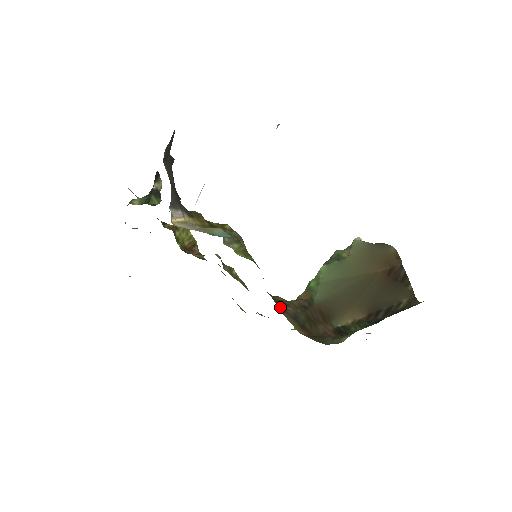
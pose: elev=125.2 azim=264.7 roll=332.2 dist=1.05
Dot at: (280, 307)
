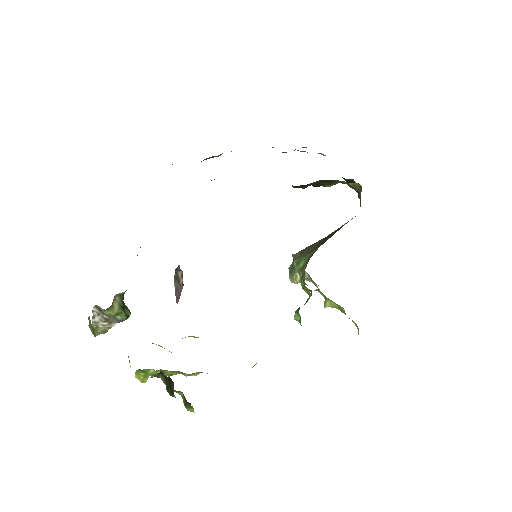
Dot at: occluded
